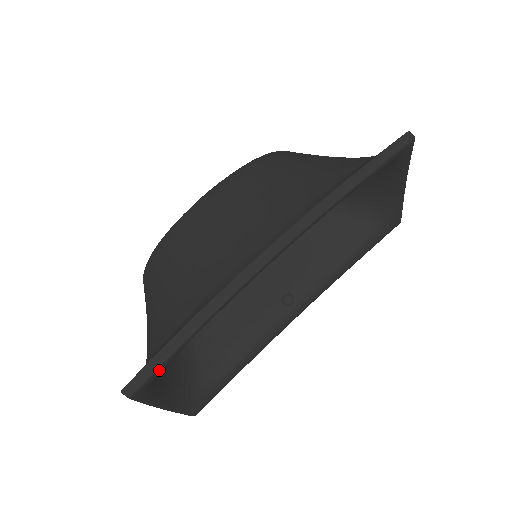
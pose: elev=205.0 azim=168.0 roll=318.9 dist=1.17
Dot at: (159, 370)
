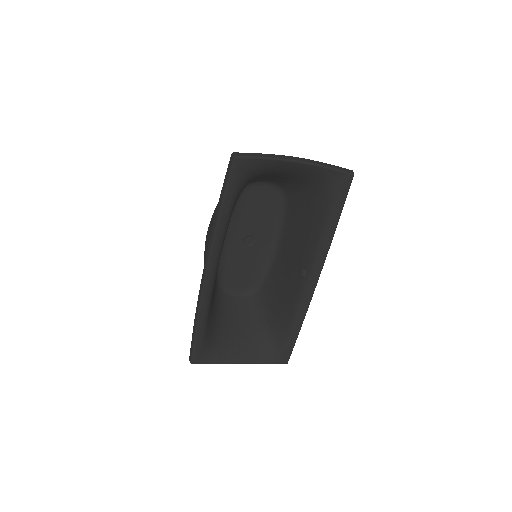
Dot at: (196, 348)
